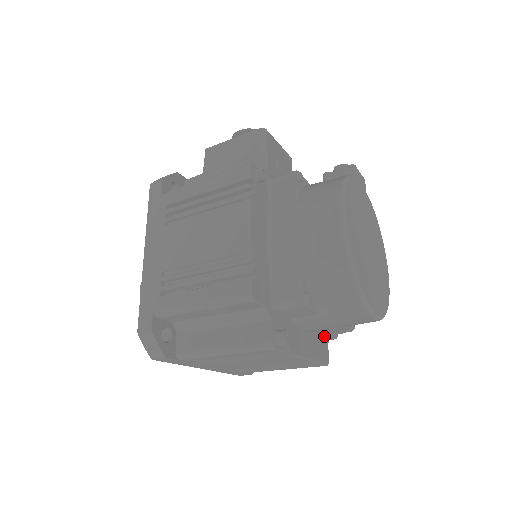
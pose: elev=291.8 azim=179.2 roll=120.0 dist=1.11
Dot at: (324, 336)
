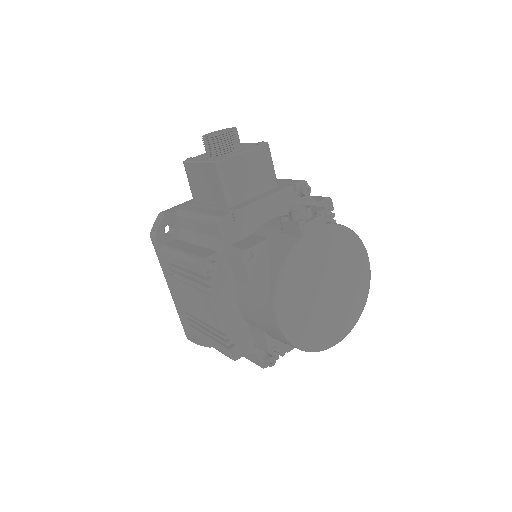
Dot at: occluded
